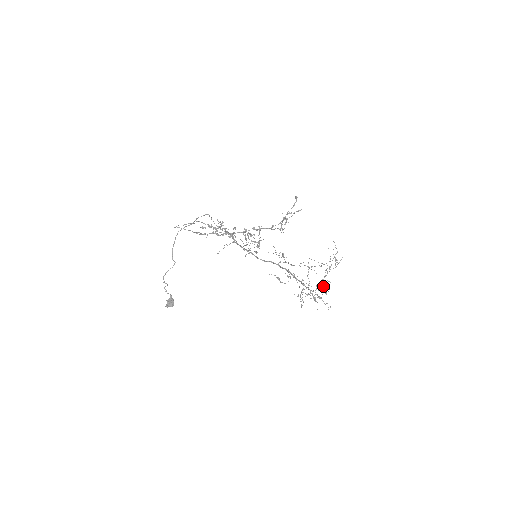
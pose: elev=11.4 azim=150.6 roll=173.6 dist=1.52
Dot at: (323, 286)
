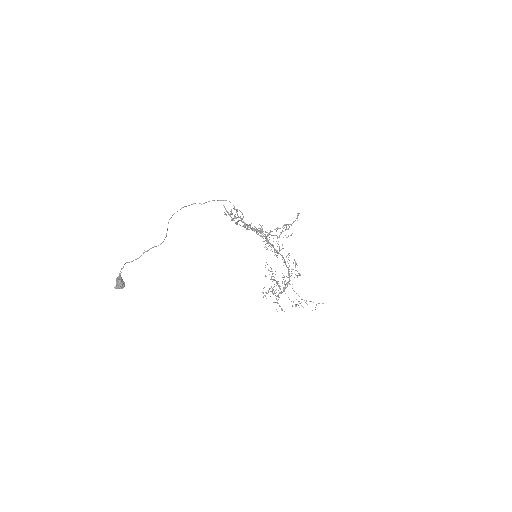
Dot at: occluded
